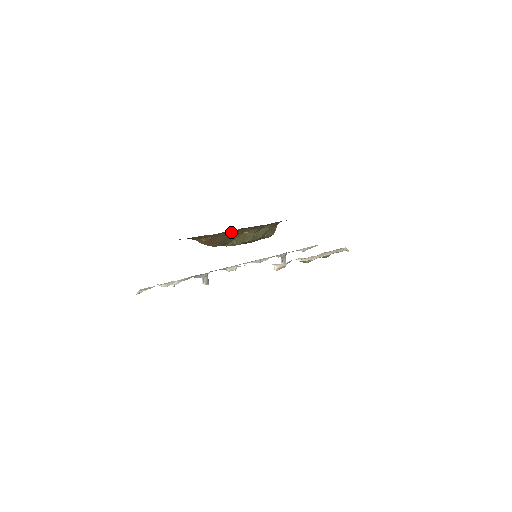
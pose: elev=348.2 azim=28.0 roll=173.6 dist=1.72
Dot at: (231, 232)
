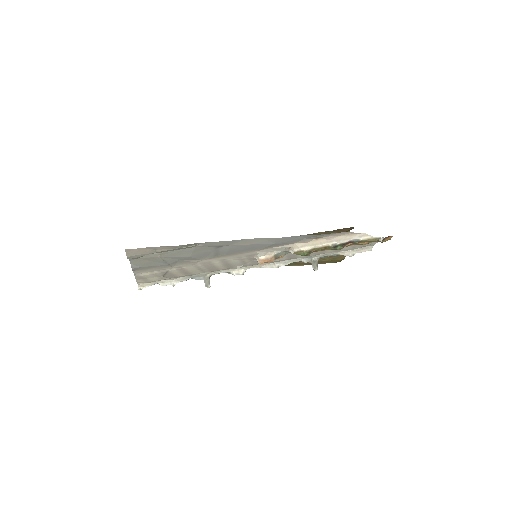
Dot at: occluded
